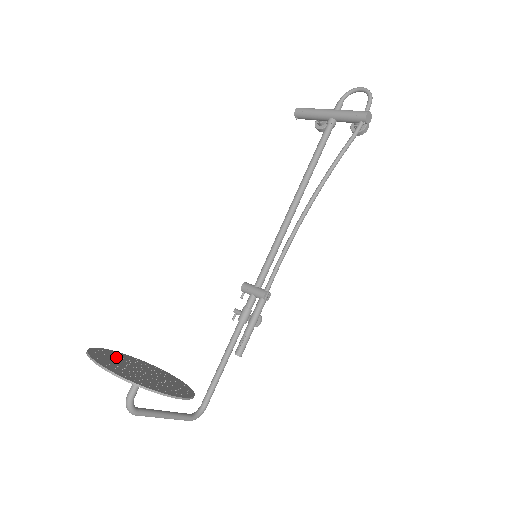
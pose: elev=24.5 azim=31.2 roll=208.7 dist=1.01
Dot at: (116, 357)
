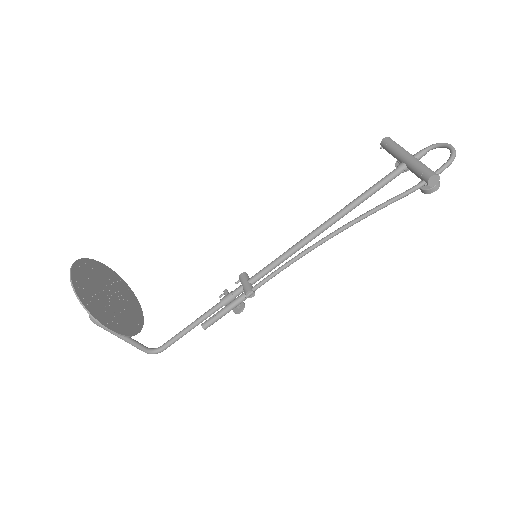
Dot at: (103, 275)
